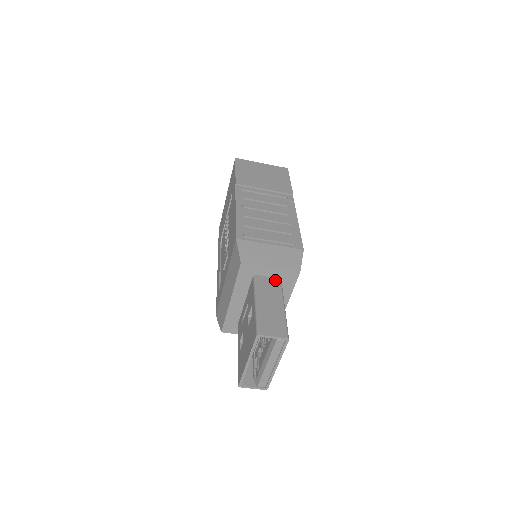
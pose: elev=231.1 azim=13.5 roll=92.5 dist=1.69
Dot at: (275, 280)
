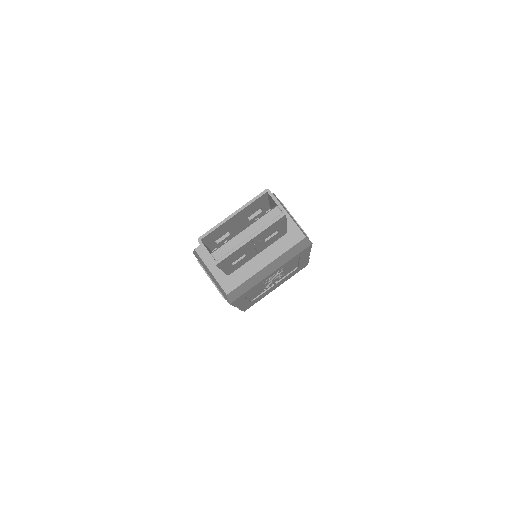
Dot at: occluded
